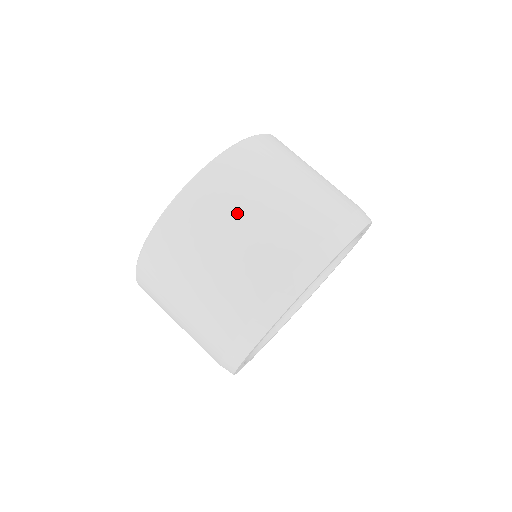
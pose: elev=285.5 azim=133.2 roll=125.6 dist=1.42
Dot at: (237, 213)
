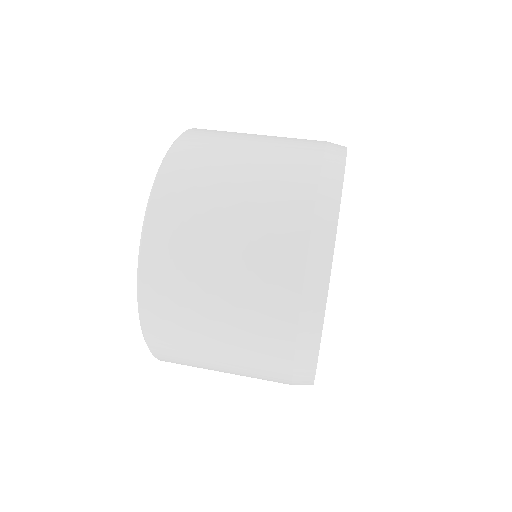
Dot at: (207, 256)
